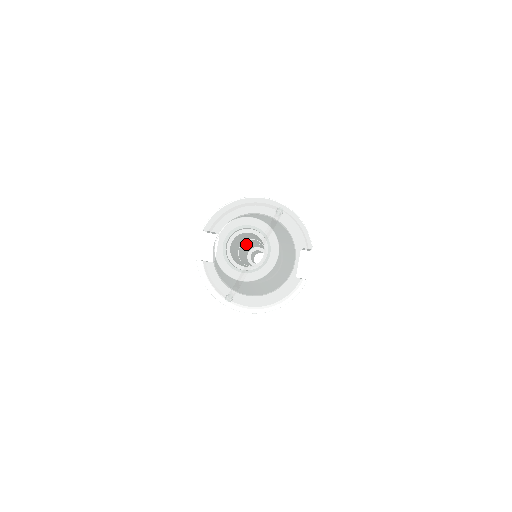
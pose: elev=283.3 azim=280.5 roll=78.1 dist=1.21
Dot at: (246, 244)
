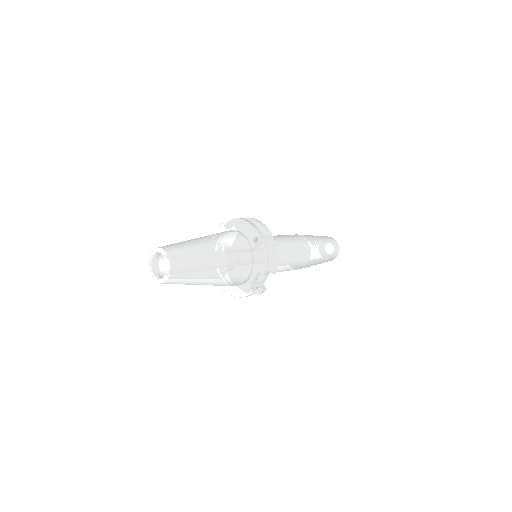
Dot at: occluded
